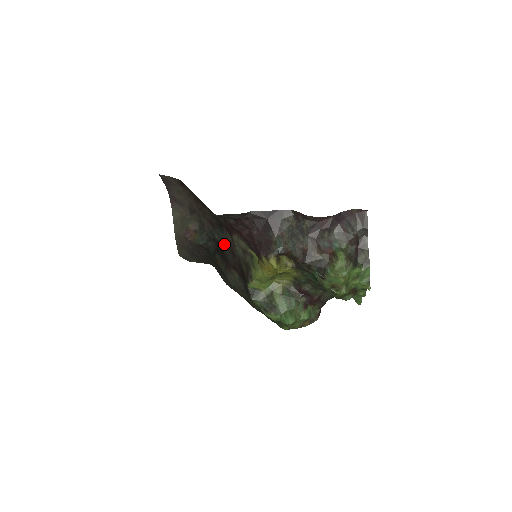
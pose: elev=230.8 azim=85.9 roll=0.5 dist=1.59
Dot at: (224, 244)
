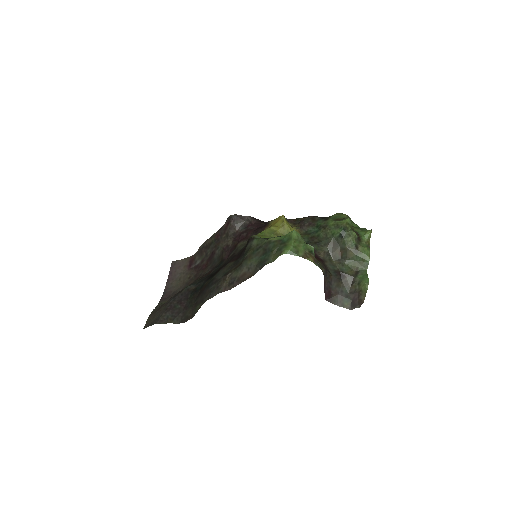
Dot at: occluded
